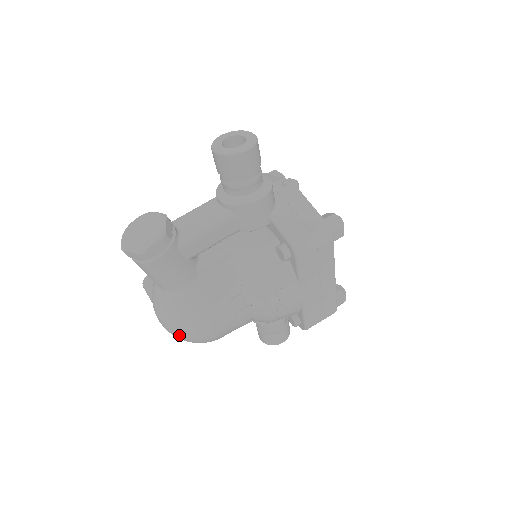
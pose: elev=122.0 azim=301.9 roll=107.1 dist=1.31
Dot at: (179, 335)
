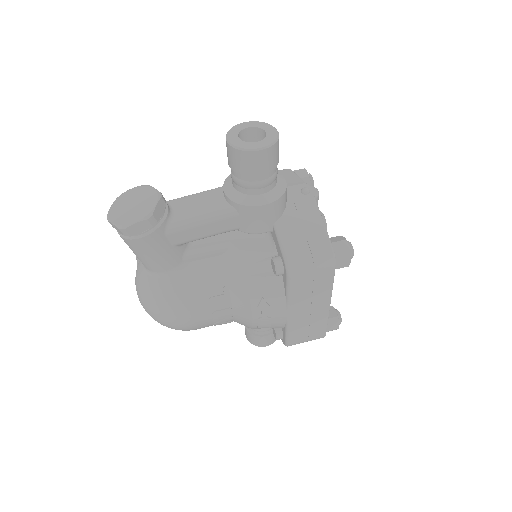
Dot at: (151, 316)
